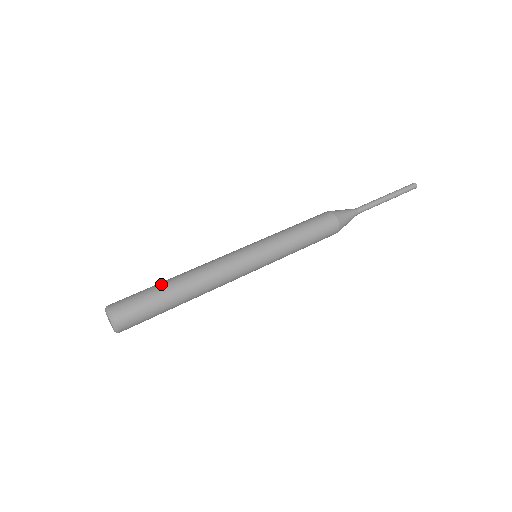
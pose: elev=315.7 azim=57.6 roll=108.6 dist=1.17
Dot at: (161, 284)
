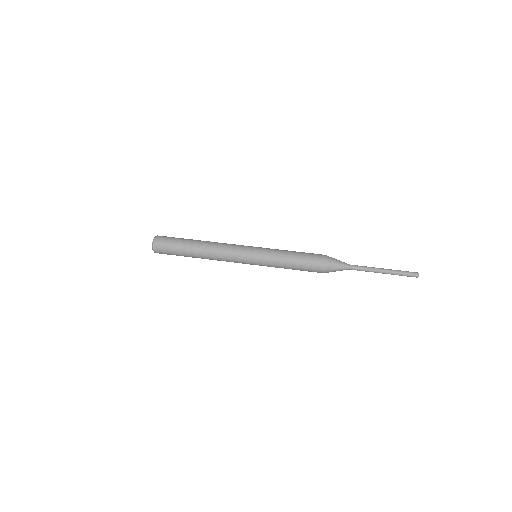
Dot at: (187, 245)
